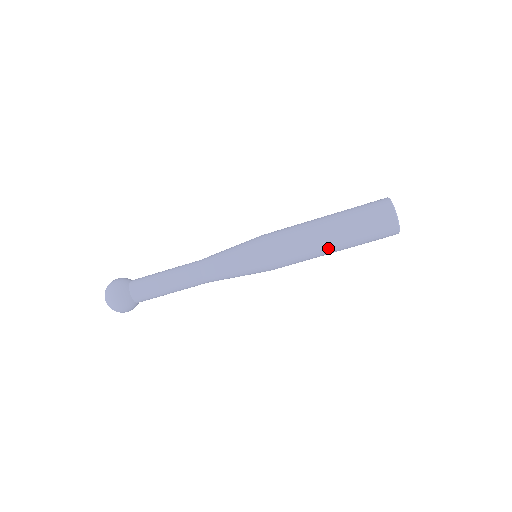
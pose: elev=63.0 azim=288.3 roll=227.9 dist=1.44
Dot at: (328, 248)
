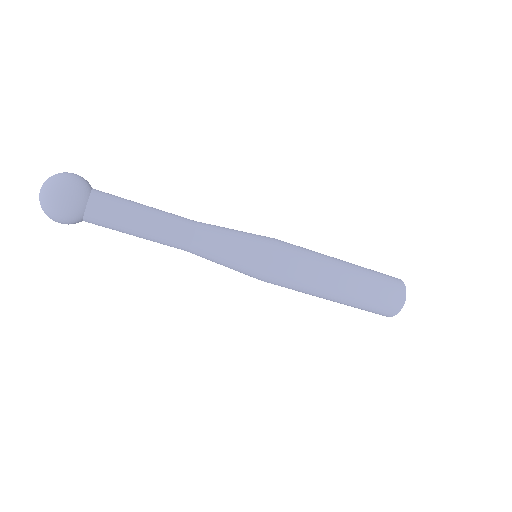
Dot at: (336, 290)
